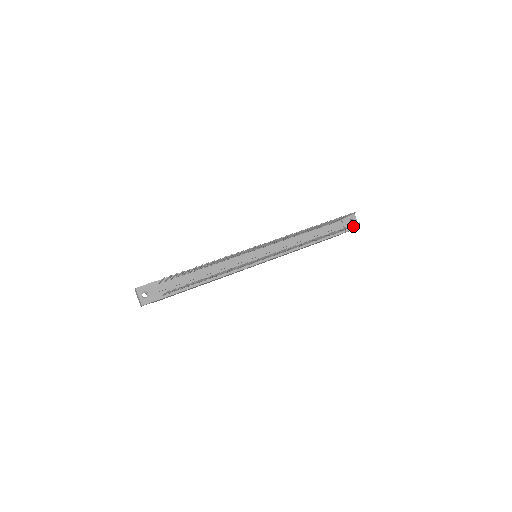
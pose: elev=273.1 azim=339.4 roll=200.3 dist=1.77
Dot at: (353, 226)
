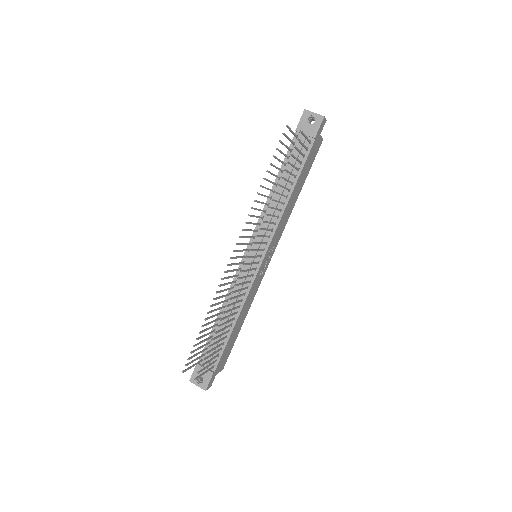
Dot at: (316, 124)
